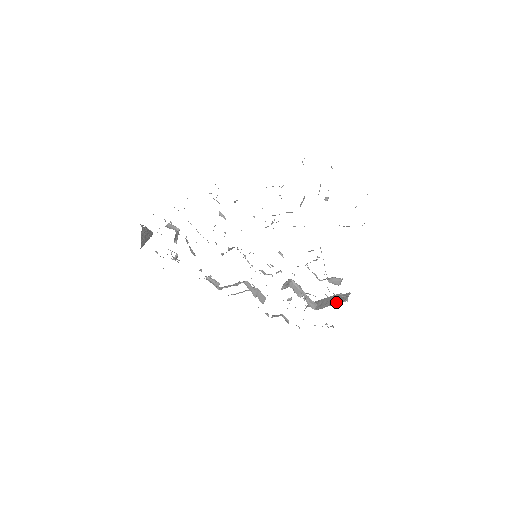
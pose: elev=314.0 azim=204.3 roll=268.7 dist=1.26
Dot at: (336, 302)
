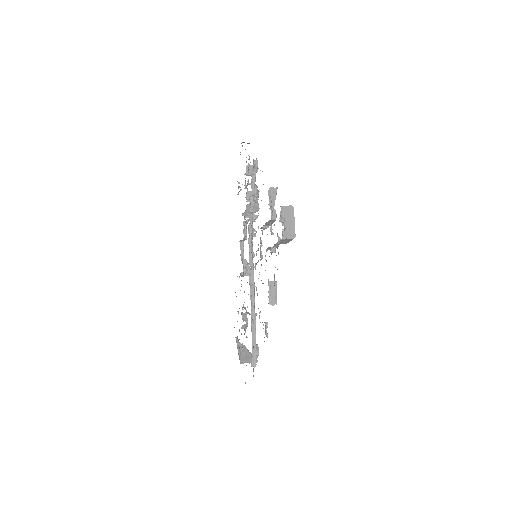
Dot at: occluded
